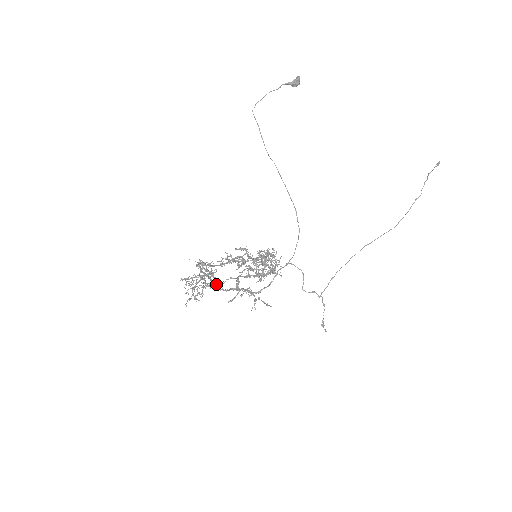
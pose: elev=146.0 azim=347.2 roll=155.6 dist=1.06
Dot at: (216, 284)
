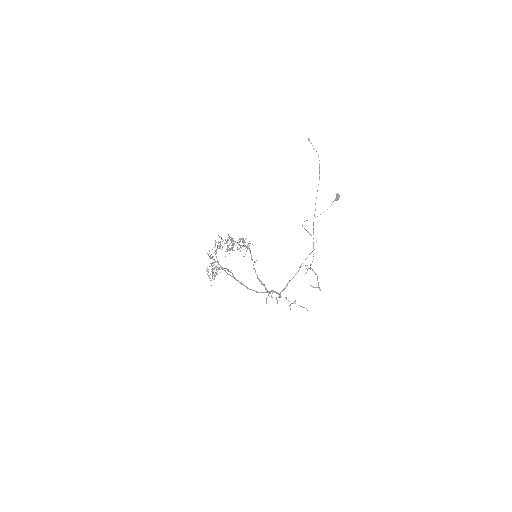
Dot at: (240, 282)
